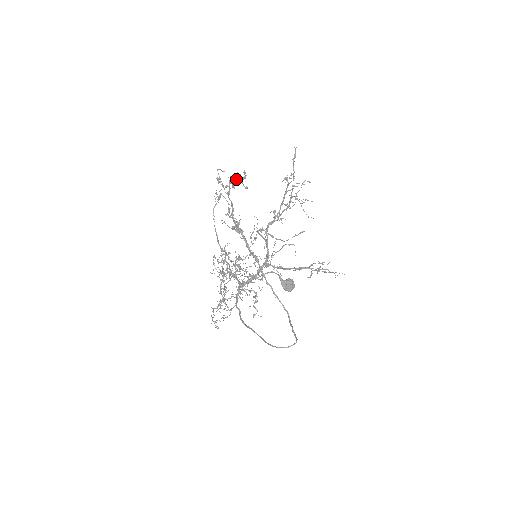
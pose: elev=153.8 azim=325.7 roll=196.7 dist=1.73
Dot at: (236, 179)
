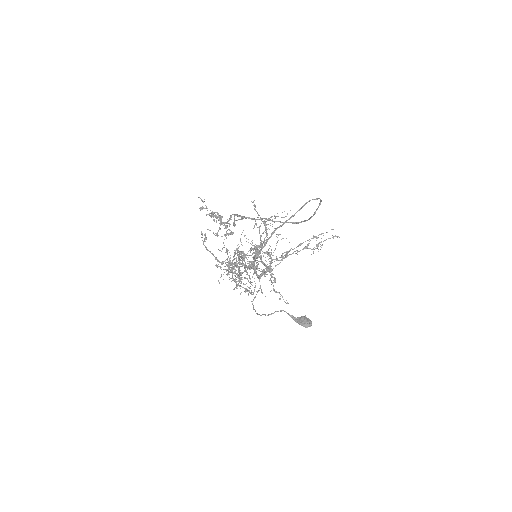
Dot at: occluded
